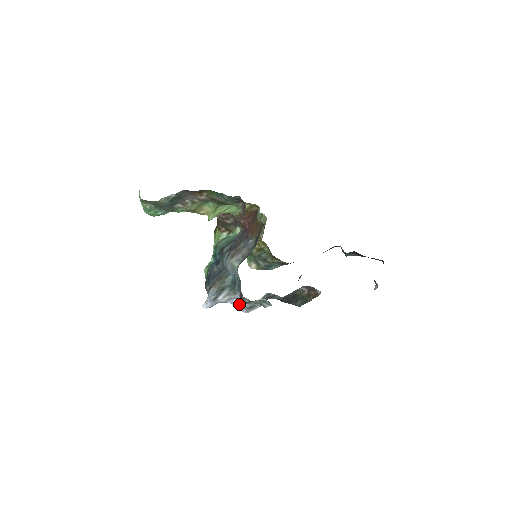
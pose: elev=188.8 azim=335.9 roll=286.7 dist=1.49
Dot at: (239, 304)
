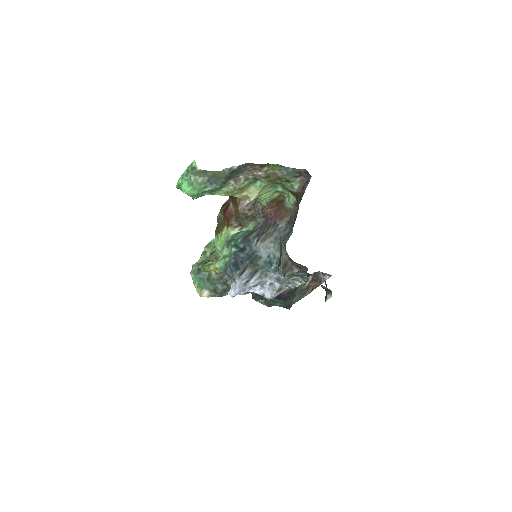
Dot at: (263, 291)
